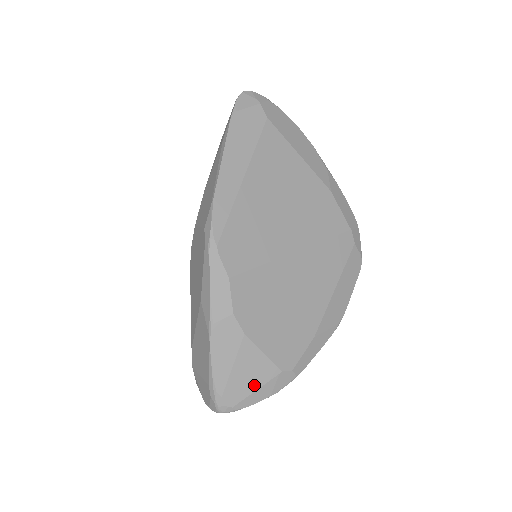
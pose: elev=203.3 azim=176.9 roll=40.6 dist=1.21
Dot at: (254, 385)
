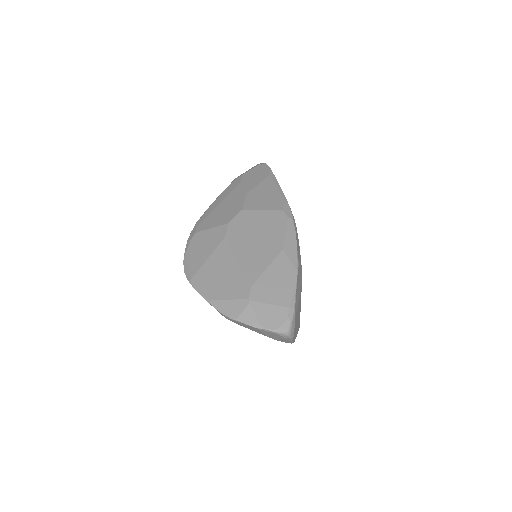
Dot at: (297, 325)
